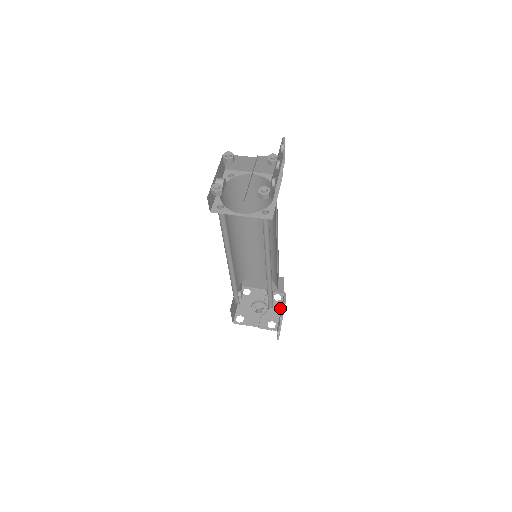
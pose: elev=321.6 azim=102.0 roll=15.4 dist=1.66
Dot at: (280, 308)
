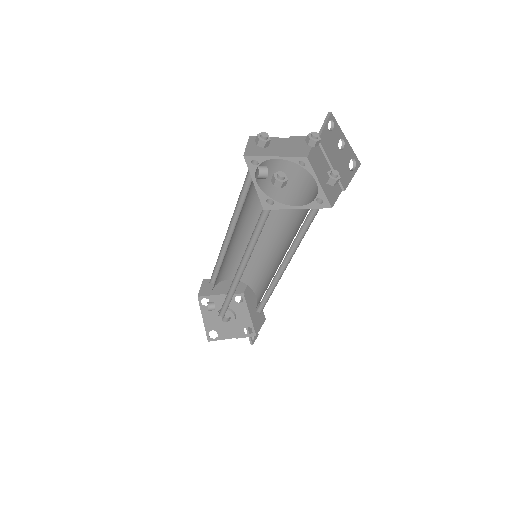
Dot at: (247, 310)
